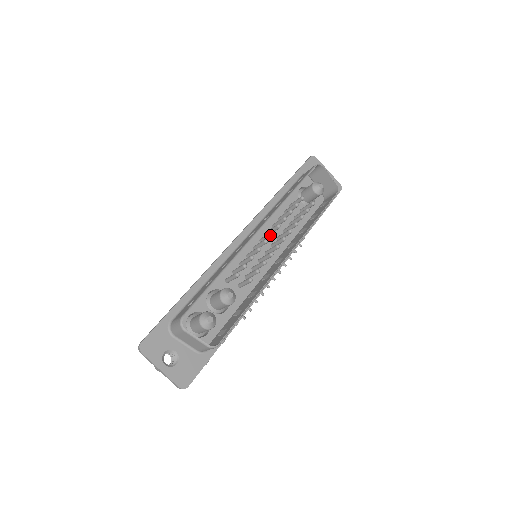
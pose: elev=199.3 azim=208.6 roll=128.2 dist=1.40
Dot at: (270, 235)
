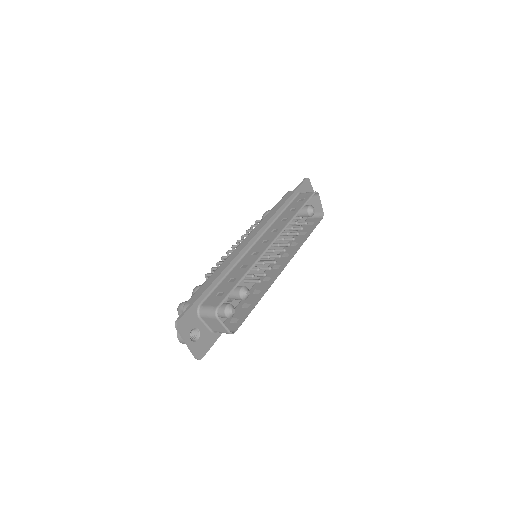
Dot at: (276, 246)
